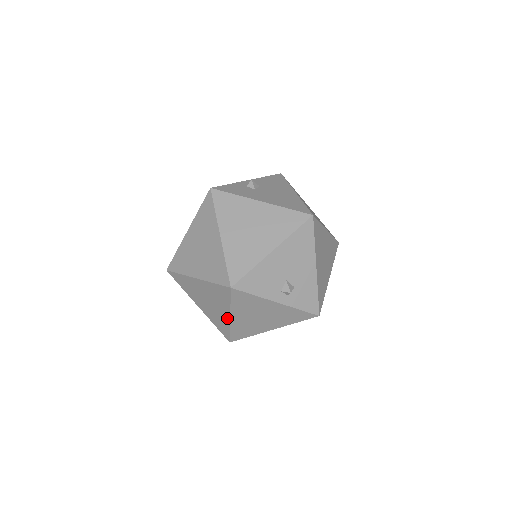
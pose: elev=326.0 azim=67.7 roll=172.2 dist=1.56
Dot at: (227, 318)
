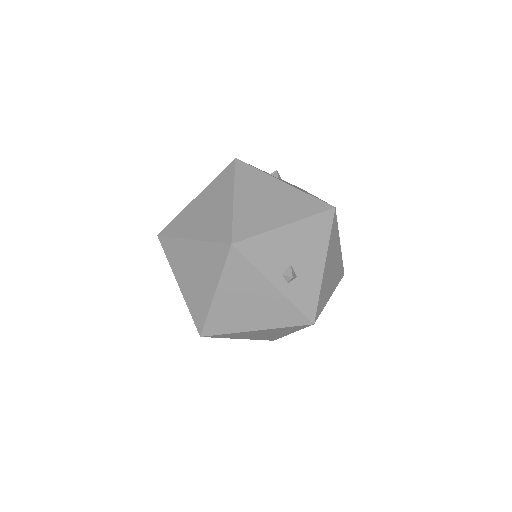
Dot at: (210, 295)
